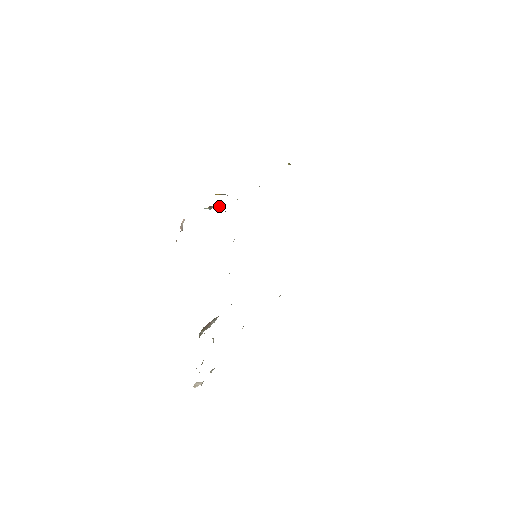
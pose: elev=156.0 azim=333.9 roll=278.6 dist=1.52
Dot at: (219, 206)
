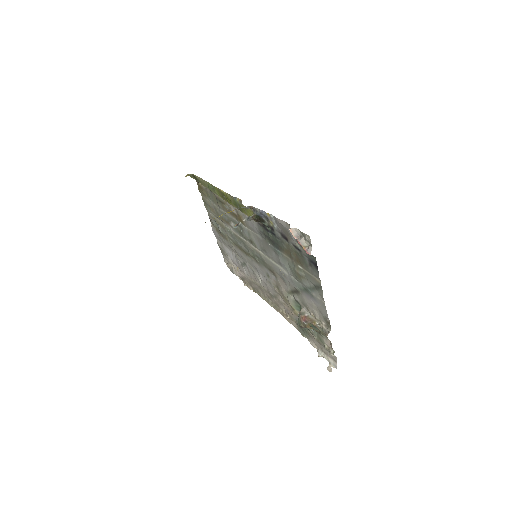
Dot at: (246, 219)
